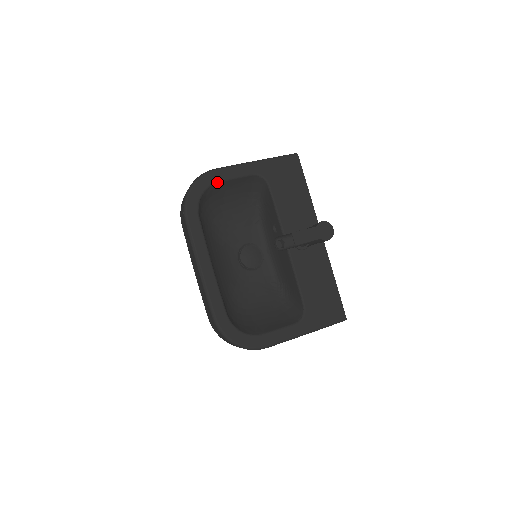
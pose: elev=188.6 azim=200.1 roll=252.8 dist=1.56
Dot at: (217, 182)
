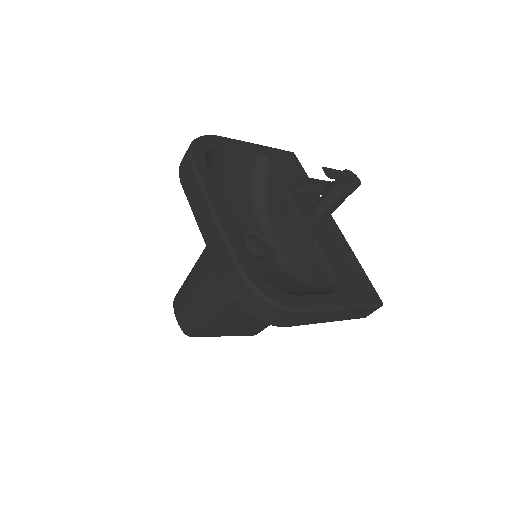
Dot at: (222, 145)
